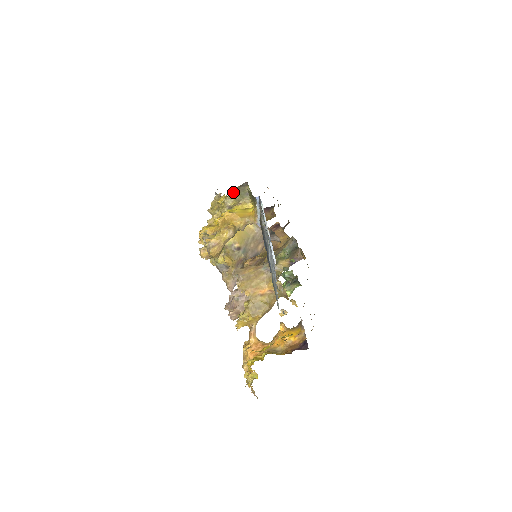
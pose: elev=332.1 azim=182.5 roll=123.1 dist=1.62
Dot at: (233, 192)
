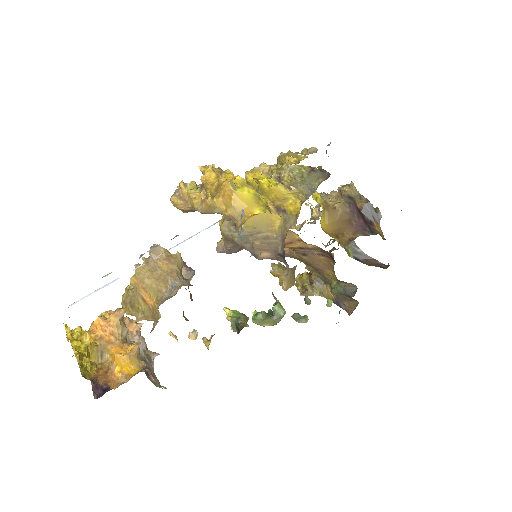
Dot at: (305, 167)
